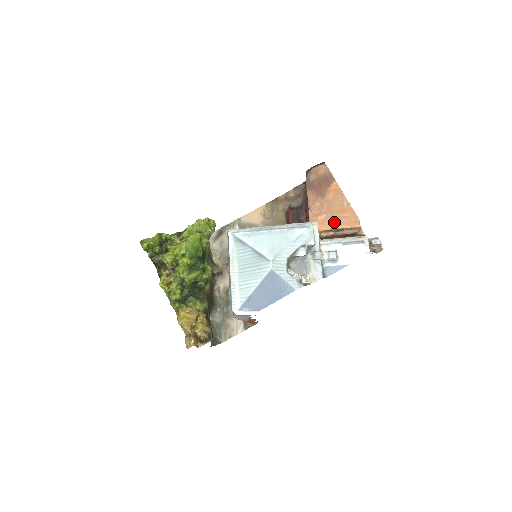
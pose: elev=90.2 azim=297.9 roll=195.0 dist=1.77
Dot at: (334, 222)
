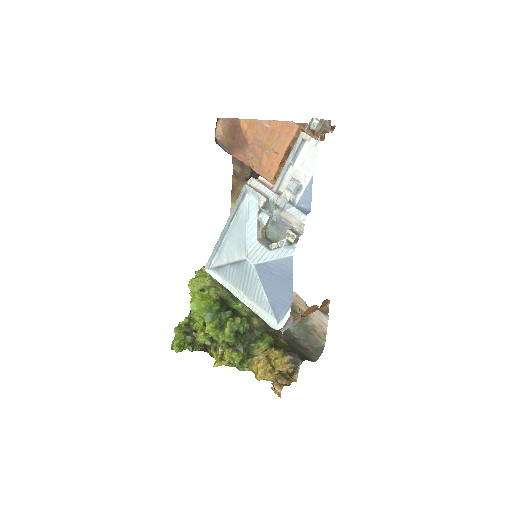
Dot at: (276, 151)
